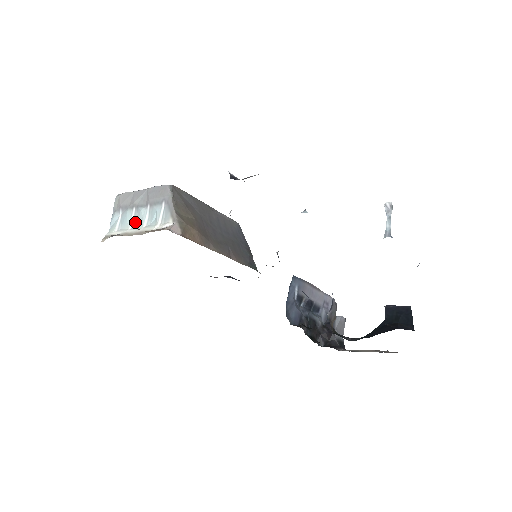
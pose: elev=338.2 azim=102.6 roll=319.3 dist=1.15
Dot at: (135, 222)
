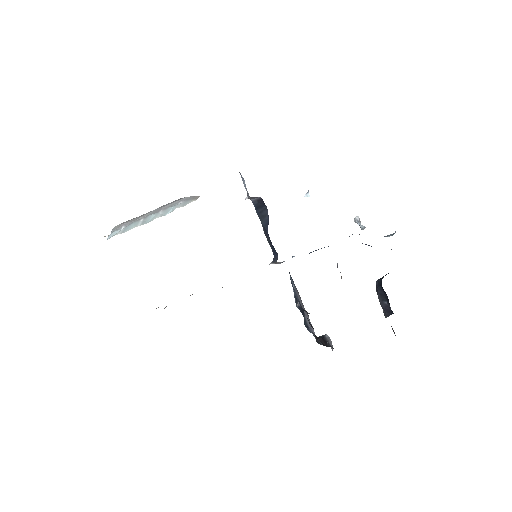
Dot at: (145, 222)
